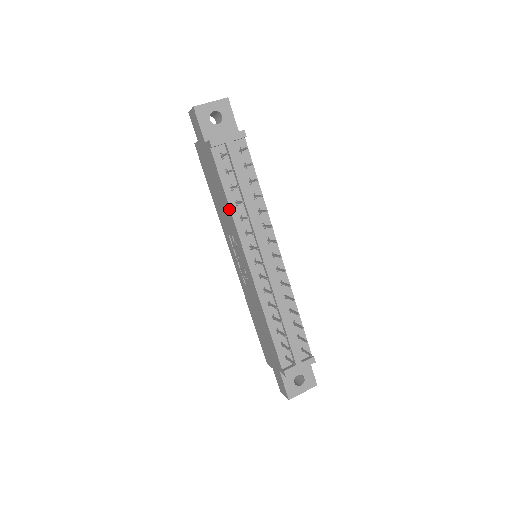
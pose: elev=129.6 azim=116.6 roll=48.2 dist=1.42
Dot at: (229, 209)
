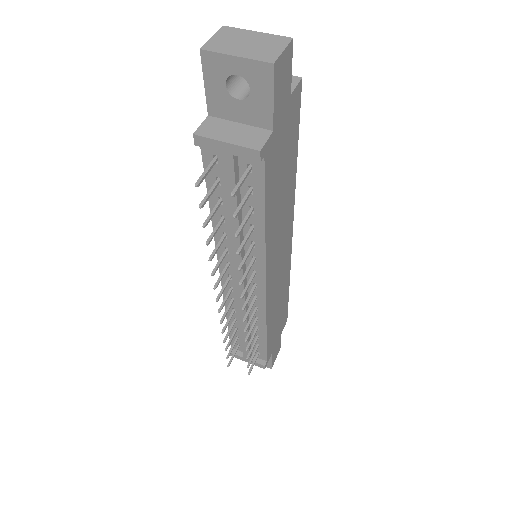
Dot at: (213, 216)
